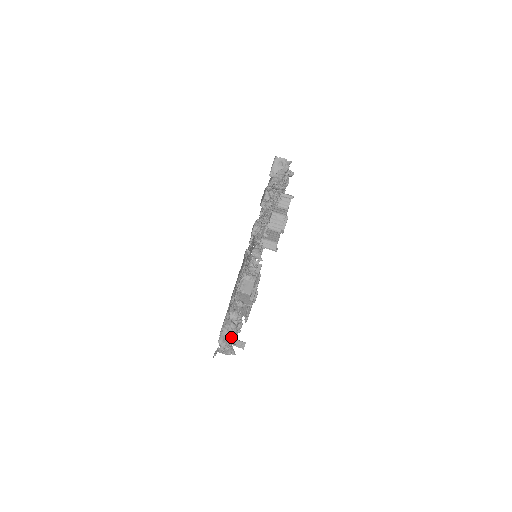
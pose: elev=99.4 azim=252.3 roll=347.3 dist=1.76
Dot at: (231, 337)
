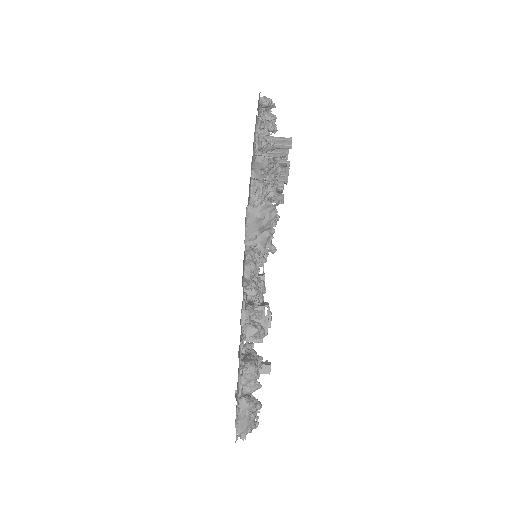
Dot at: occluded
